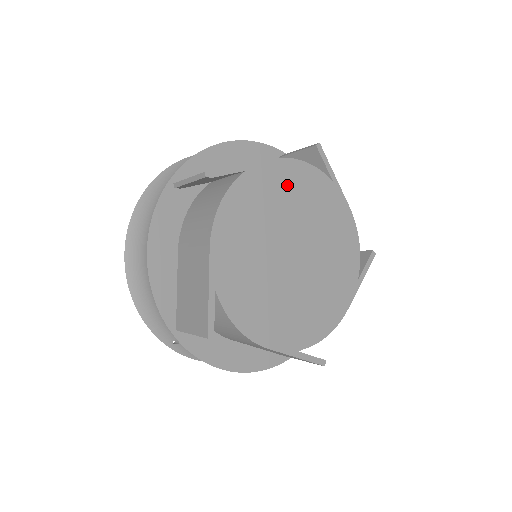
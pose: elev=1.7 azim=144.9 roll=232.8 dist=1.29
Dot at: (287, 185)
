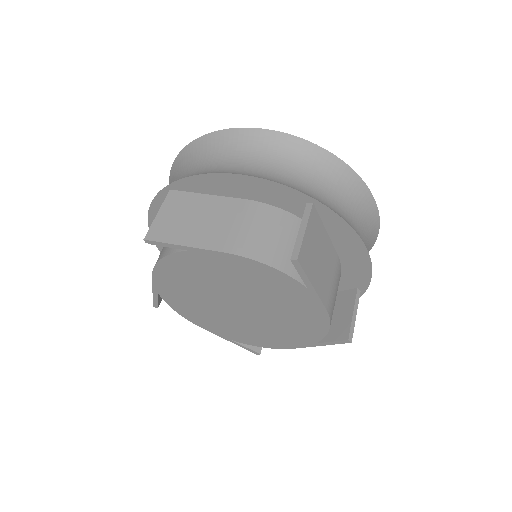
Dot at: (239, 272)
